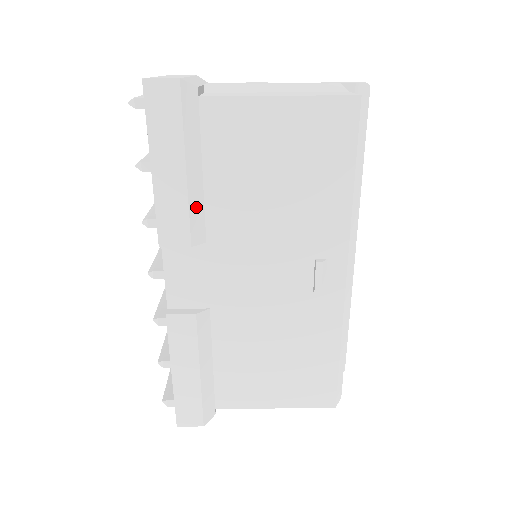
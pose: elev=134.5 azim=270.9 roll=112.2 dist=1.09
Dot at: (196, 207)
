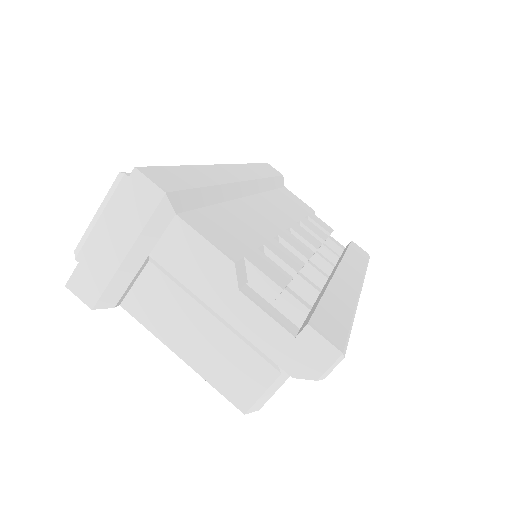
Dot at: occluded
